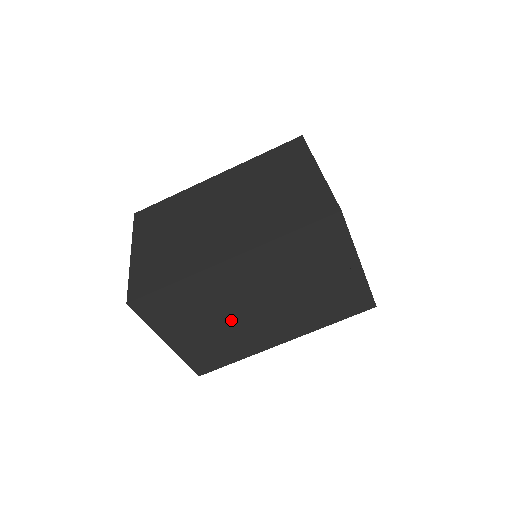
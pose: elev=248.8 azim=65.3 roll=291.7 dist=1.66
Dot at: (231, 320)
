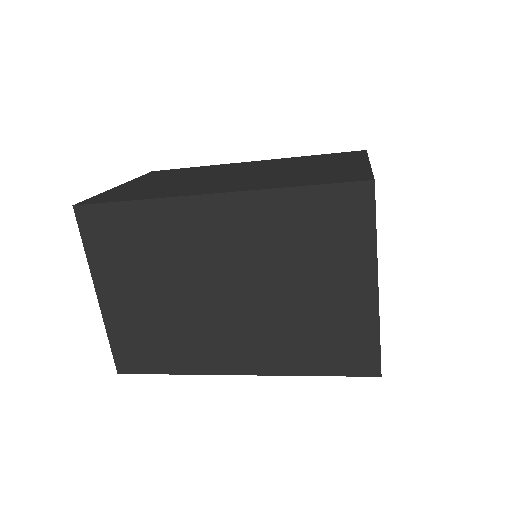
Dot at: occluded
